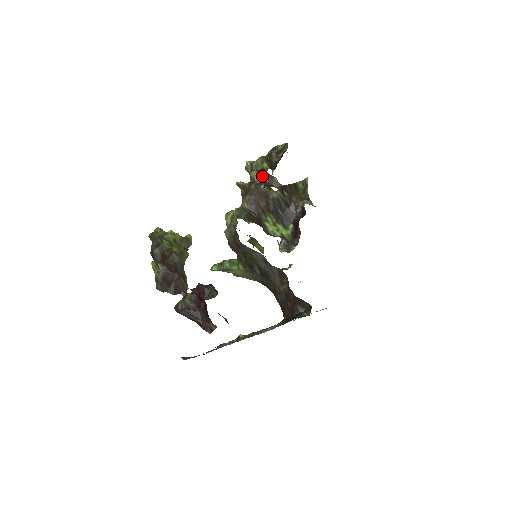
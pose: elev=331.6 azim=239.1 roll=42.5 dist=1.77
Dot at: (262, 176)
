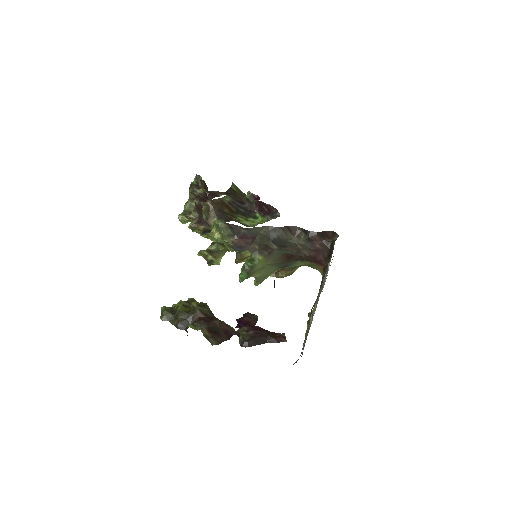
Dot at: (202, 206)
